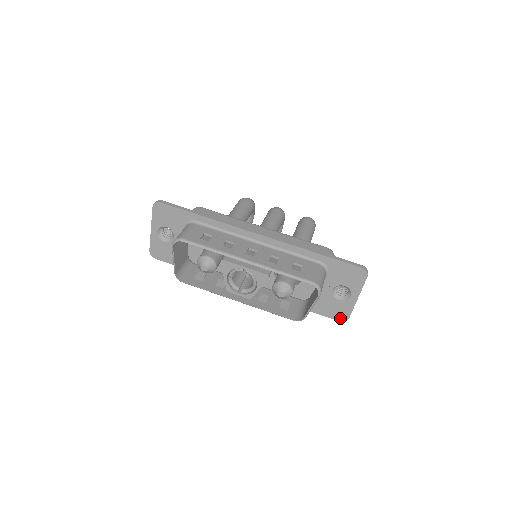
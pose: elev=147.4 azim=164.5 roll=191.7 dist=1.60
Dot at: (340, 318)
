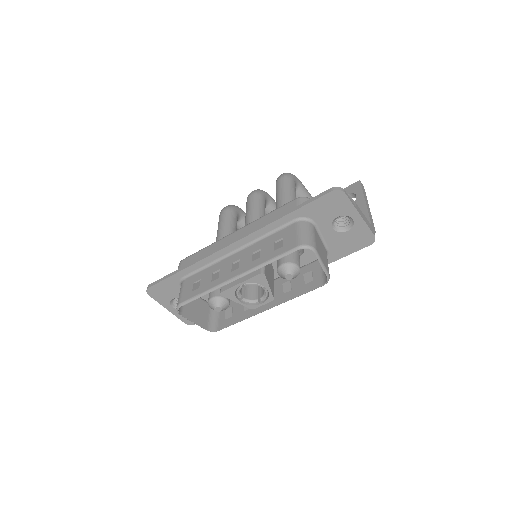
Dot at: (367, 242)
